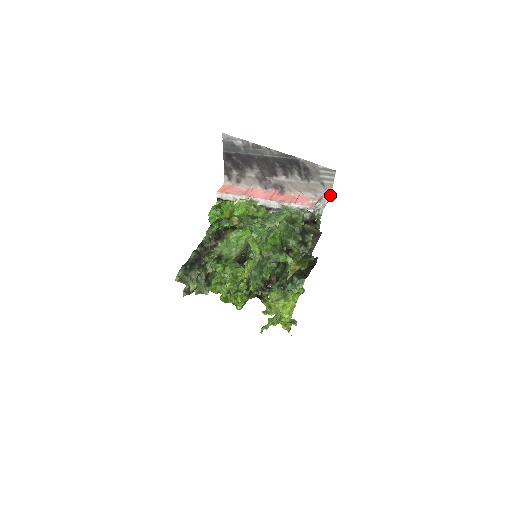
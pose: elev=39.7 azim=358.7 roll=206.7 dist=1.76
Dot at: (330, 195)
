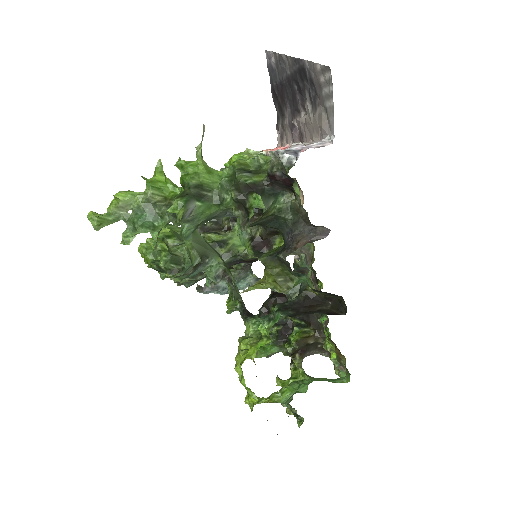
Dot at: (334, 136)
